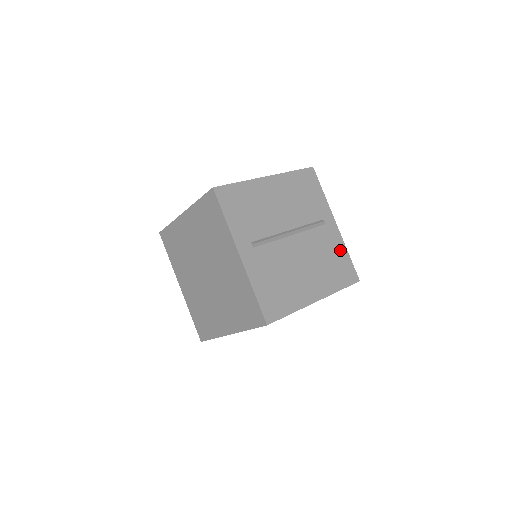
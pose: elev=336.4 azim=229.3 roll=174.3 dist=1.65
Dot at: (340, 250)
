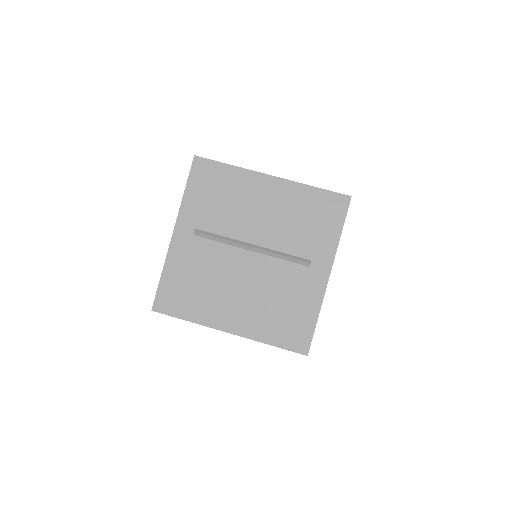
Dot at: occluded
